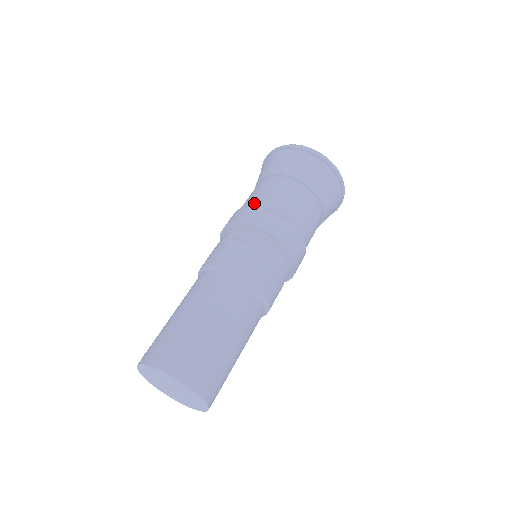
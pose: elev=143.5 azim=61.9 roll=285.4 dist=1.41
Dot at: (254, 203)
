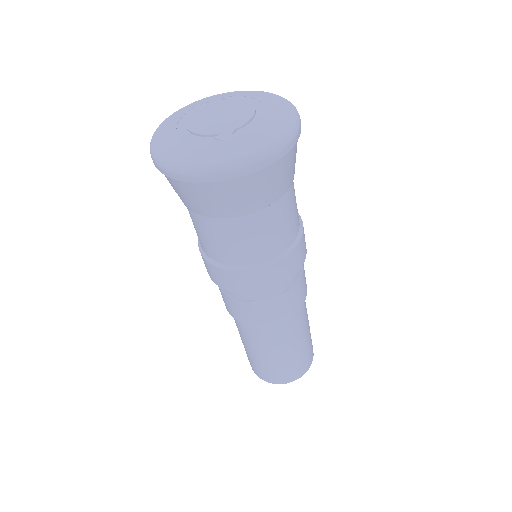
Dot at: (239, 263)
